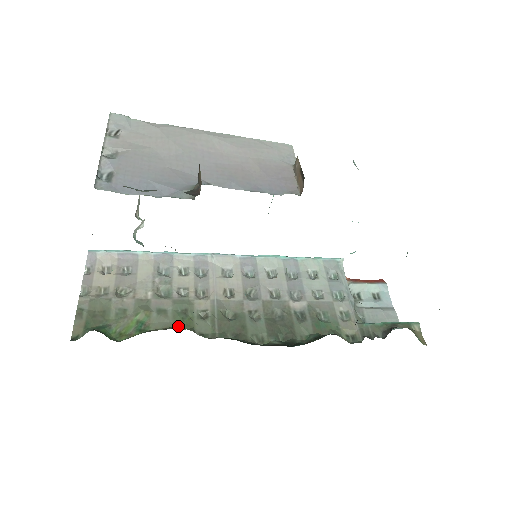
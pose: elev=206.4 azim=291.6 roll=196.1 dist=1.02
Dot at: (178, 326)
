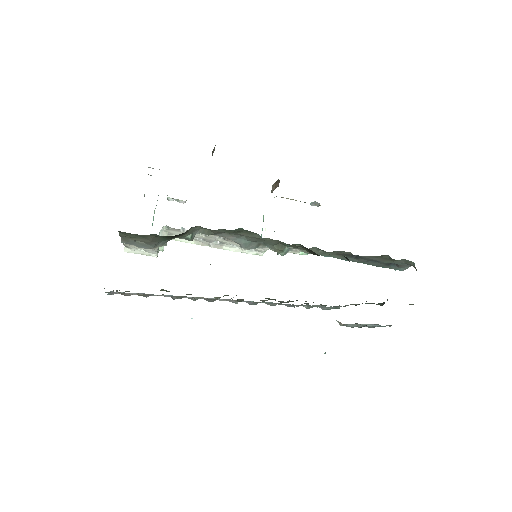
Dot at: occluded
